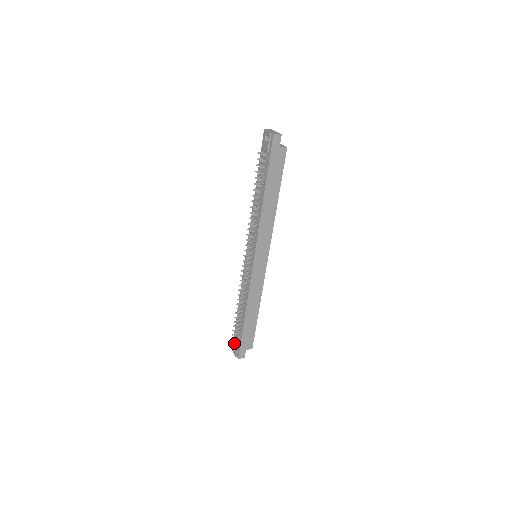
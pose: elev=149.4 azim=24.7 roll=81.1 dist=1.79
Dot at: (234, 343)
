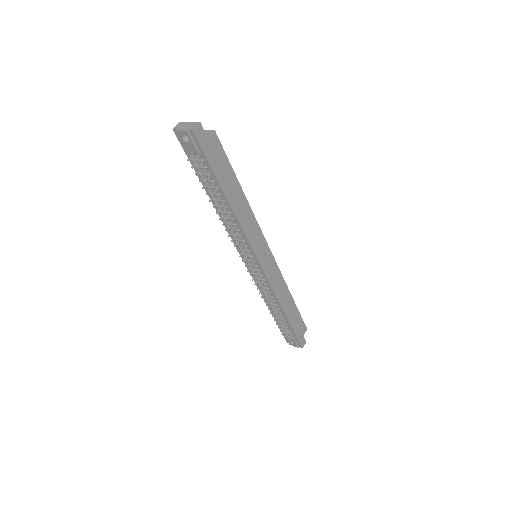
Dot at: (287, 338)
